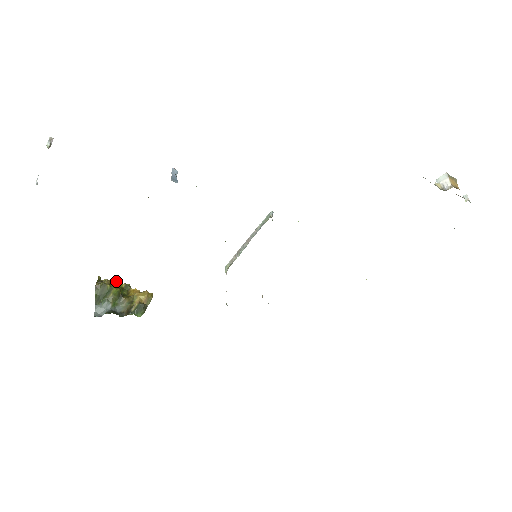
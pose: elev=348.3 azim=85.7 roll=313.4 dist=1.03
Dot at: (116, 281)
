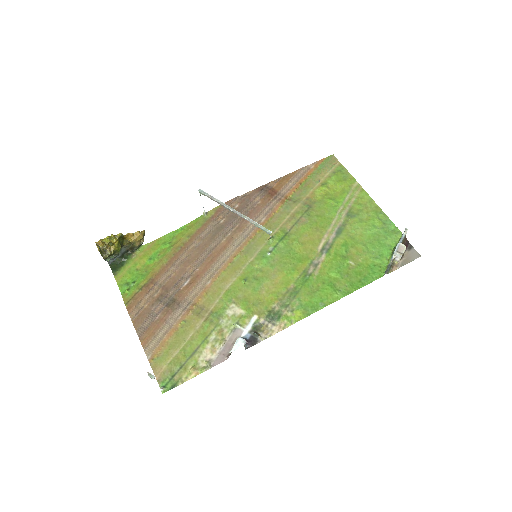
Dot at: (109, 238)
